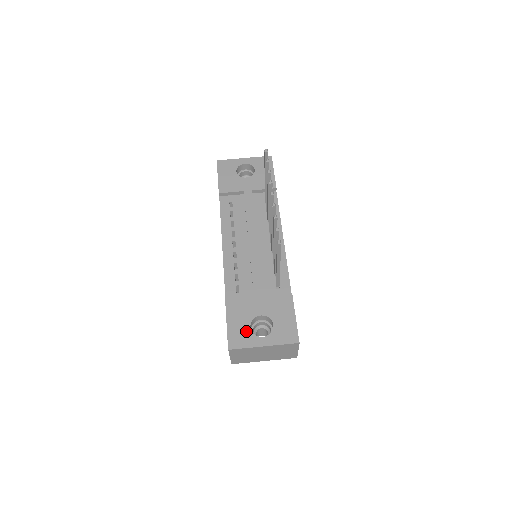
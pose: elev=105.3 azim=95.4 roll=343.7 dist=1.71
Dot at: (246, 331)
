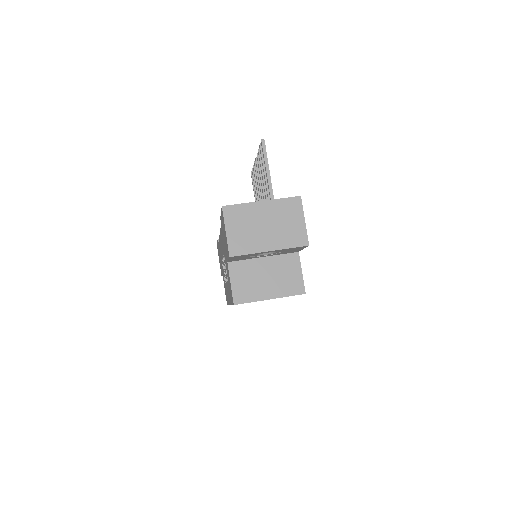
Dot at: occluded
